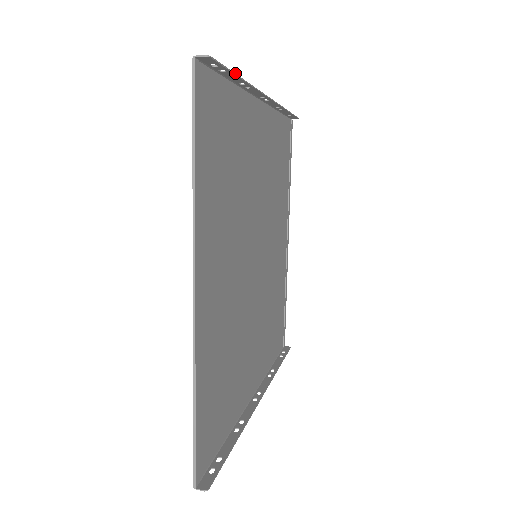
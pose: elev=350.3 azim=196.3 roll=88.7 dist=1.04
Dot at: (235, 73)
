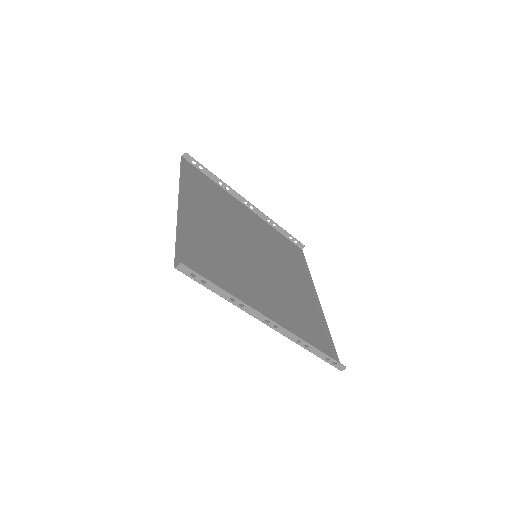
Dot at: occluded
